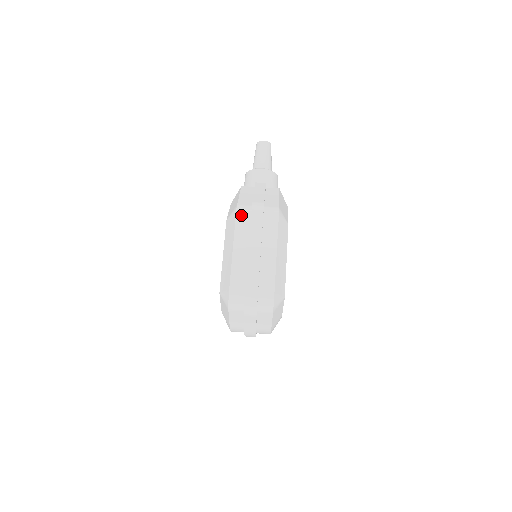
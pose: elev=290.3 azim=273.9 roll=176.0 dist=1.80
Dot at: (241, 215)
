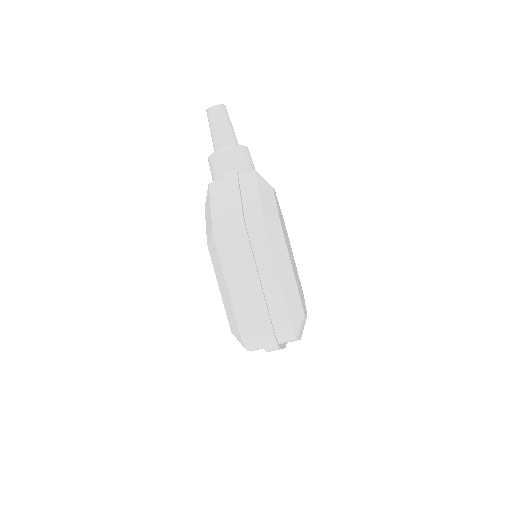
Dot at: (222, 242)
